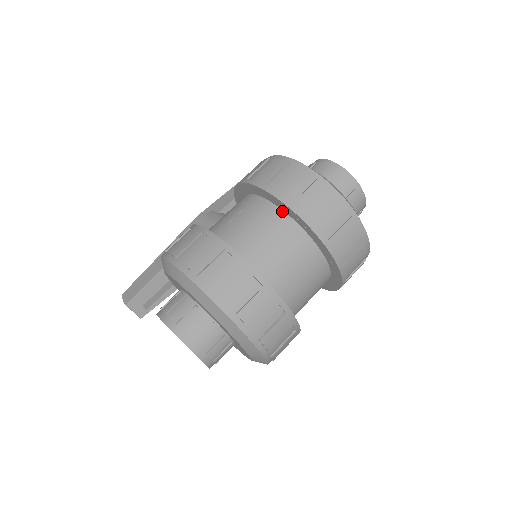
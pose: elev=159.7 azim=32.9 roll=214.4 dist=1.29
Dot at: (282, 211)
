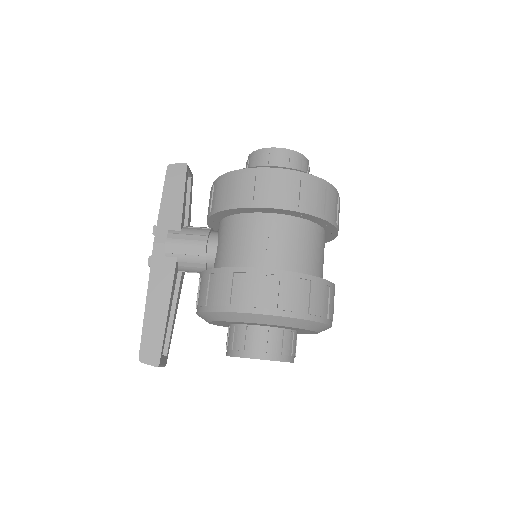
Dot at: (302, 219)
